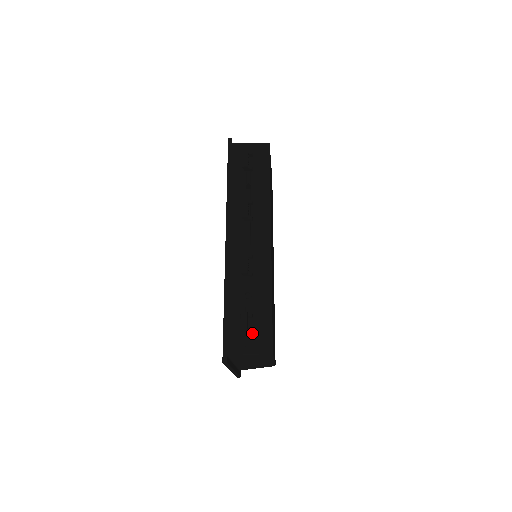
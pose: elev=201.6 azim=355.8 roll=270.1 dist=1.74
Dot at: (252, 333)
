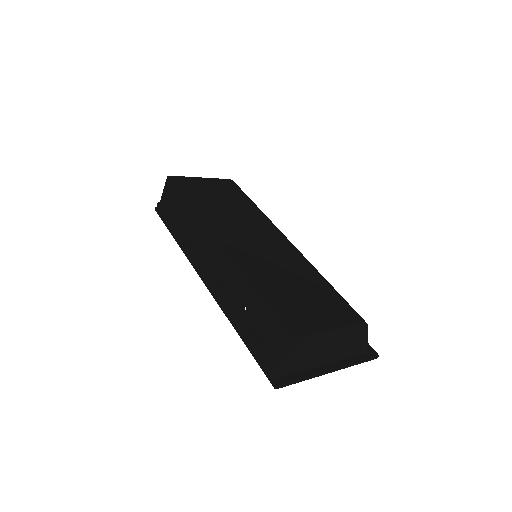
Dot at: (269, 338)
